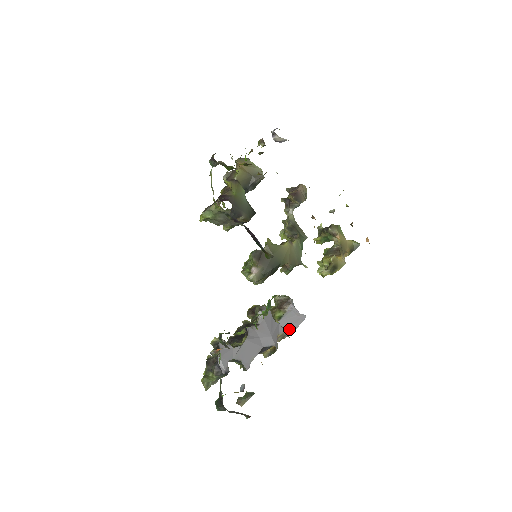
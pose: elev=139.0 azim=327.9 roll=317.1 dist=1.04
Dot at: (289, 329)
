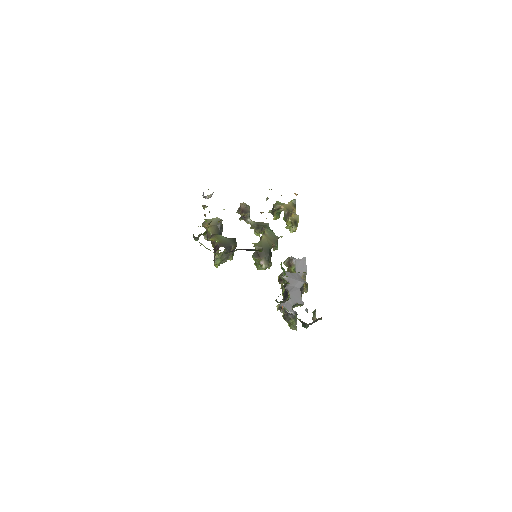
Dot at: (304, 270)
